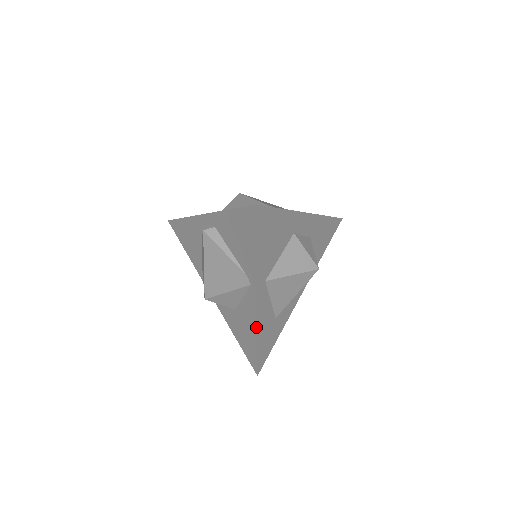
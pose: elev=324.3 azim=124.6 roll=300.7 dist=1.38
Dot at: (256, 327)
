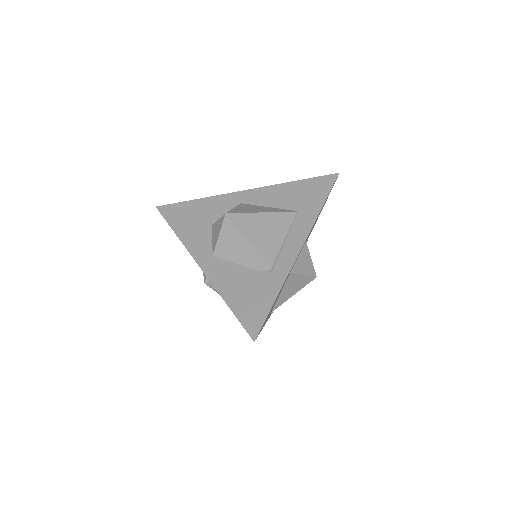
Dot at: occluded
